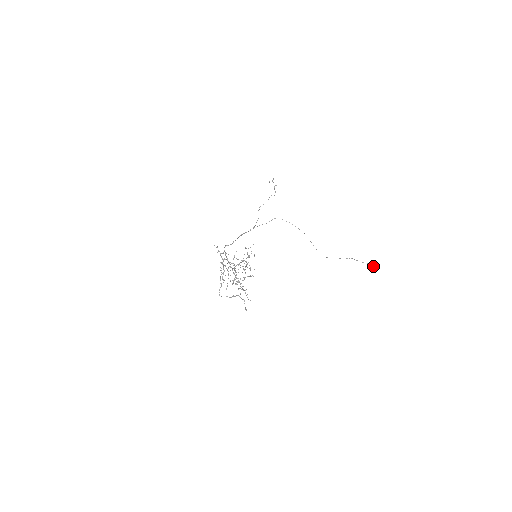
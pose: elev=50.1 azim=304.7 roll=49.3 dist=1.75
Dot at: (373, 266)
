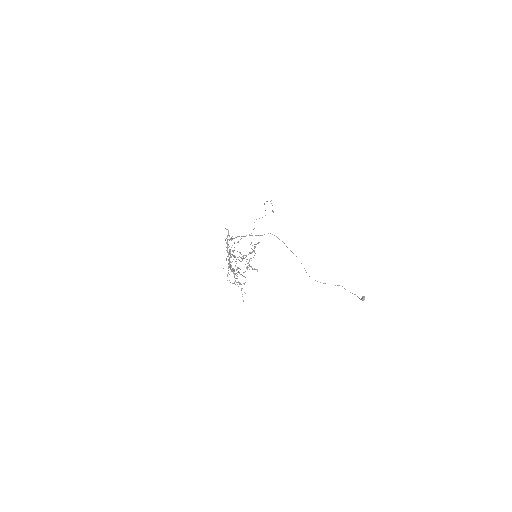
Dot at: (359, 298)
